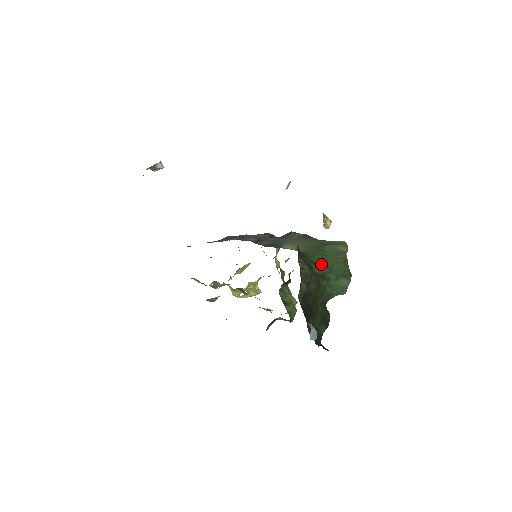
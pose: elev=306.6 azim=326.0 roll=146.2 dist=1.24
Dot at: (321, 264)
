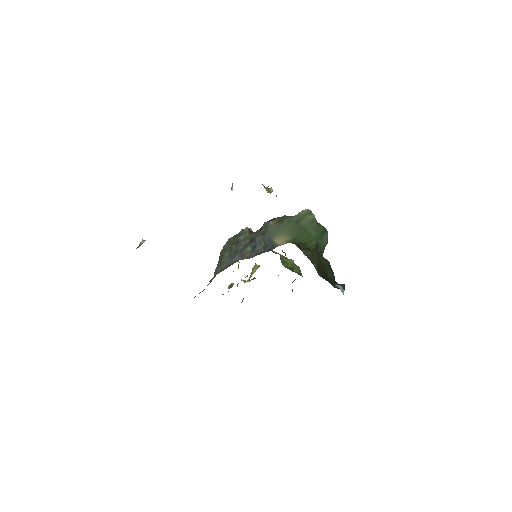
Dot at: (310, 240)
